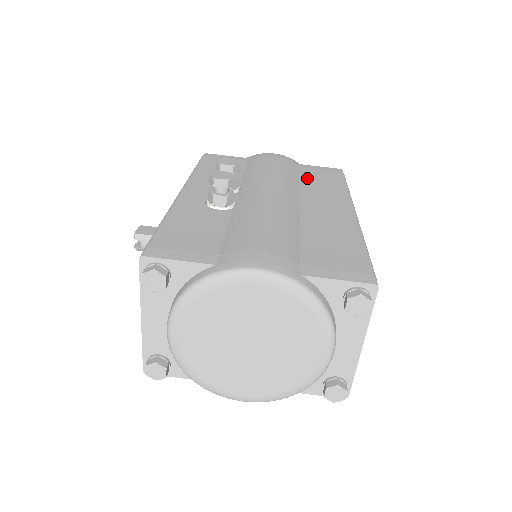
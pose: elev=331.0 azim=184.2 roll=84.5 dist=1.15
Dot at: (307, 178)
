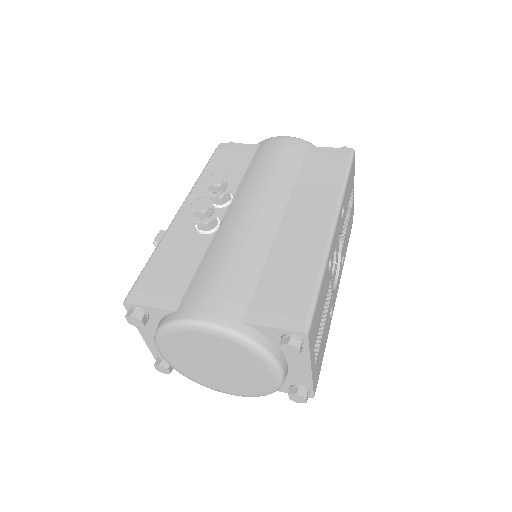
Dot at: (307, 172)
